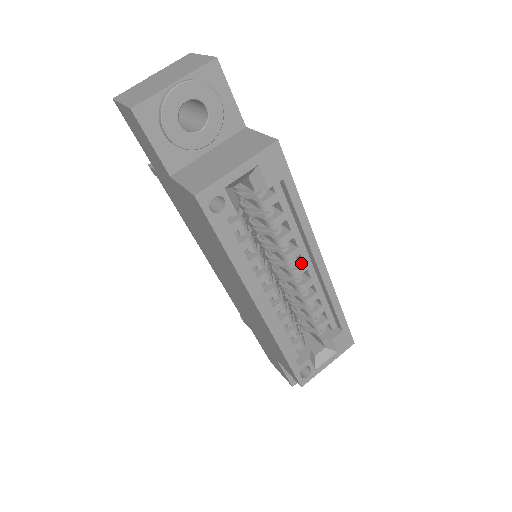
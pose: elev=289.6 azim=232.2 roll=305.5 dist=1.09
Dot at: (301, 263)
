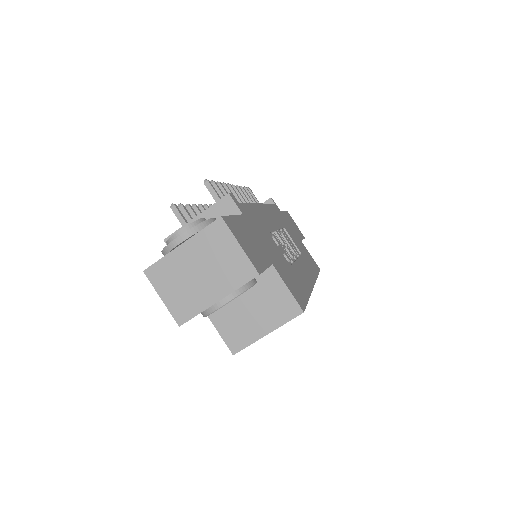
Dot at: occluded
